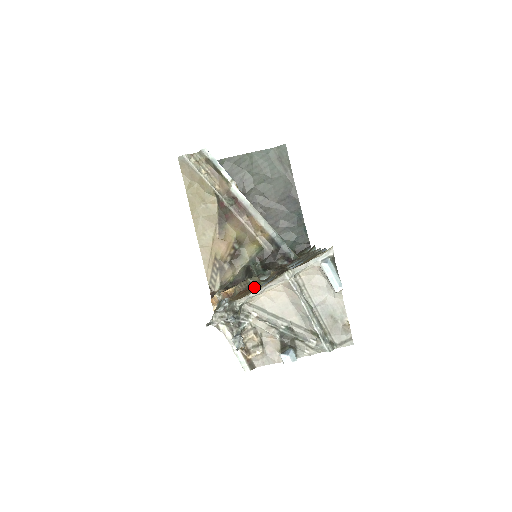
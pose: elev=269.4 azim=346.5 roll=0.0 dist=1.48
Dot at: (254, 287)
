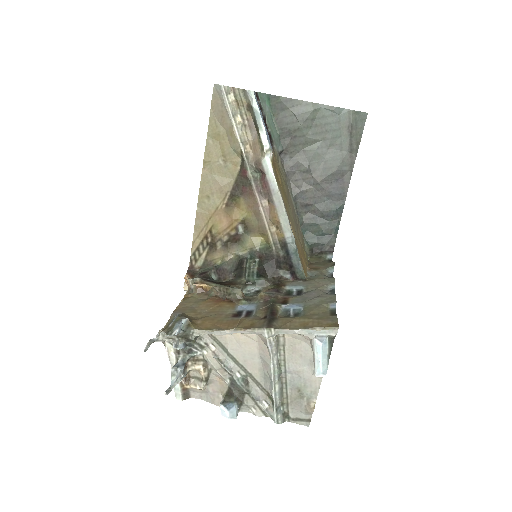
Dot at: (231, 304)
